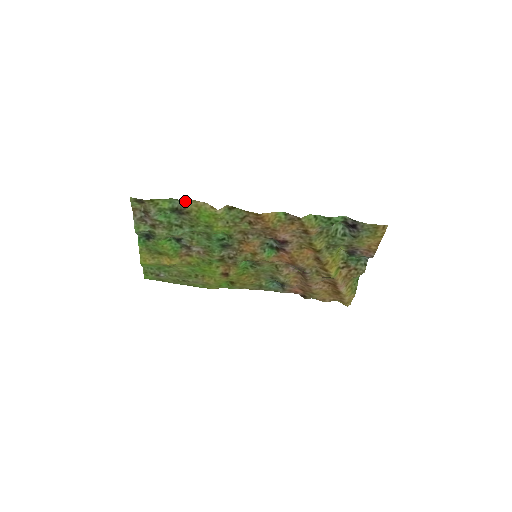
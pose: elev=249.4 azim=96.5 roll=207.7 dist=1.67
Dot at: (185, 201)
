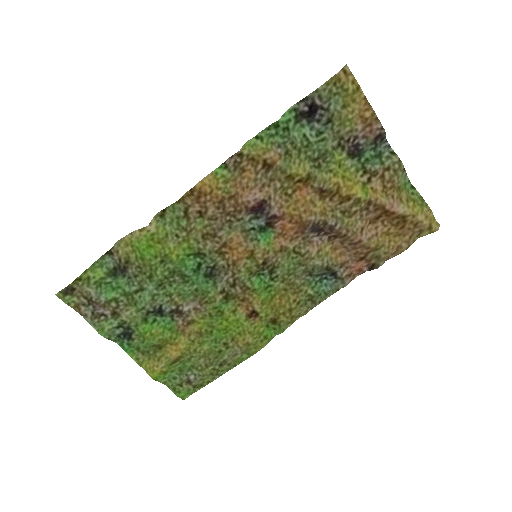
Dot at: (111, 249)
